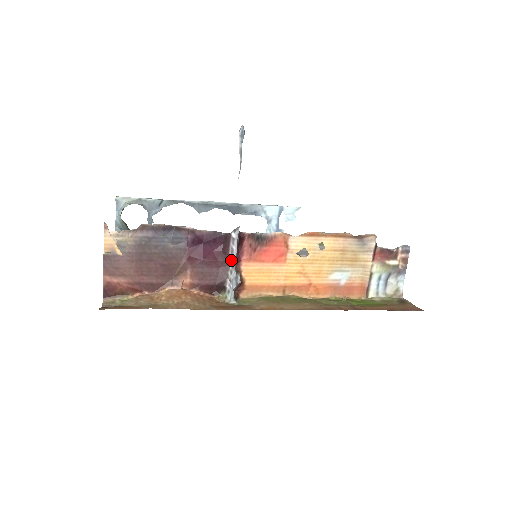
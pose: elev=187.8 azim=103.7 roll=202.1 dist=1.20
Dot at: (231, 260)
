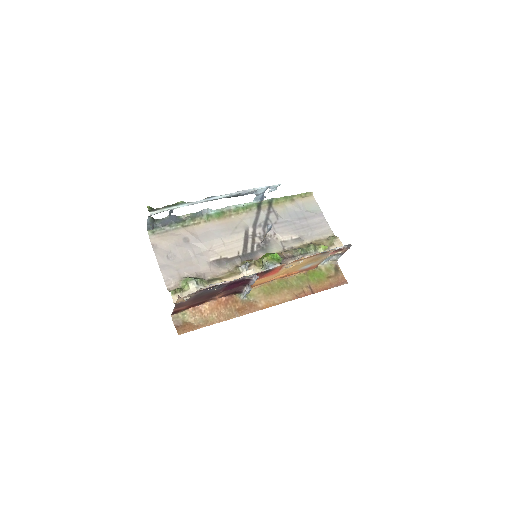
Dot at: (248, 285)
